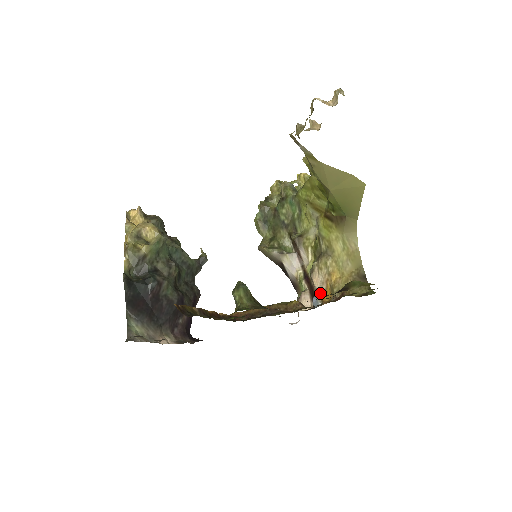
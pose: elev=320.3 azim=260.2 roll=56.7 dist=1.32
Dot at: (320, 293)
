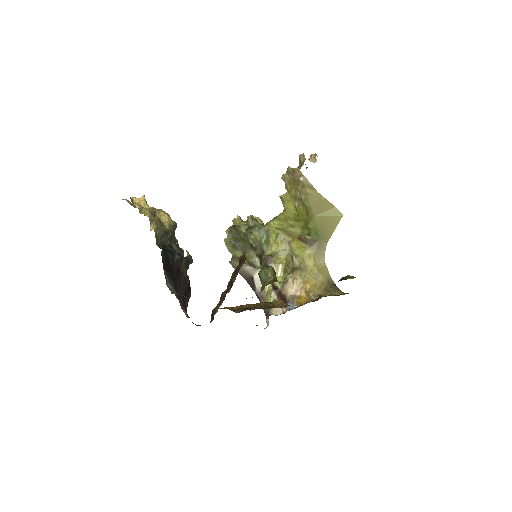
Dot at: (296, 298)
